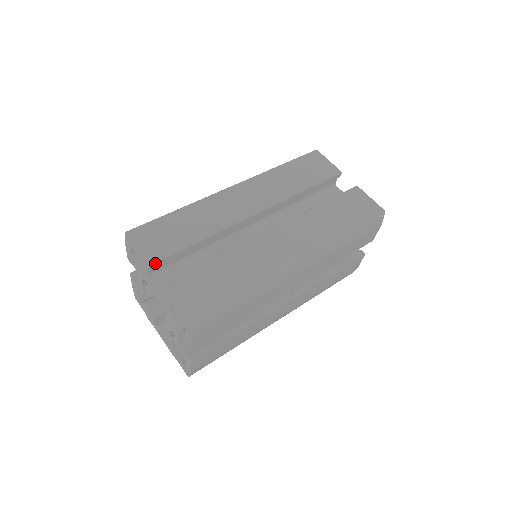
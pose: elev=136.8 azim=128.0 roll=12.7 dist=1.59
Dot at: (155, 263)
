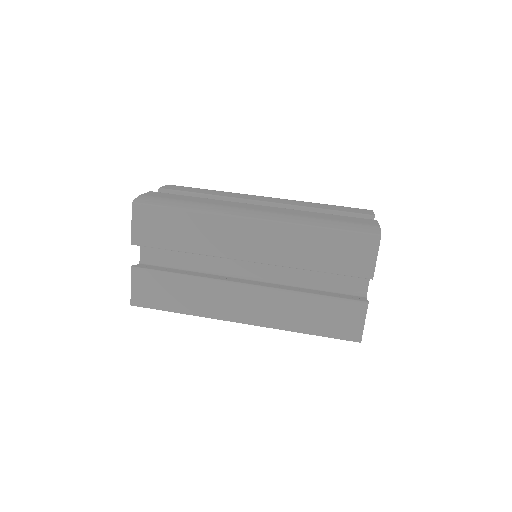
Dot at: (138, 245)
